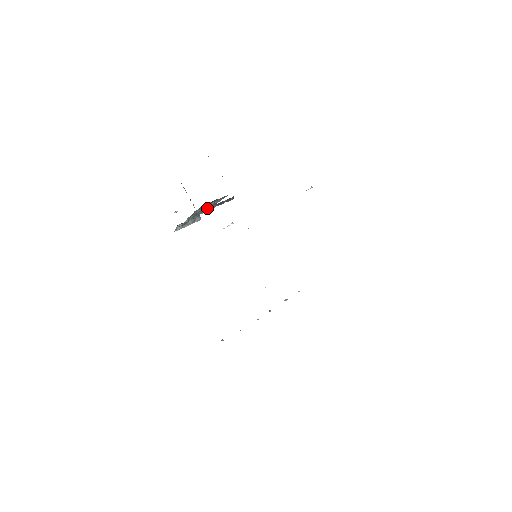
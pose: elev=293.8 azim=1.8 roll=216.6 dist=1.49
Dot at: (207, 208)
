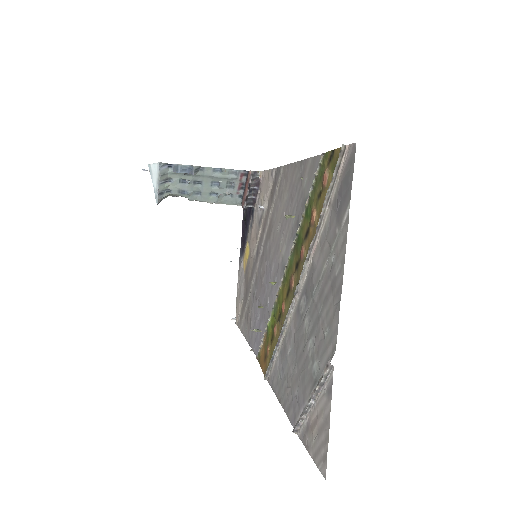
Dot at: (252, 172)
